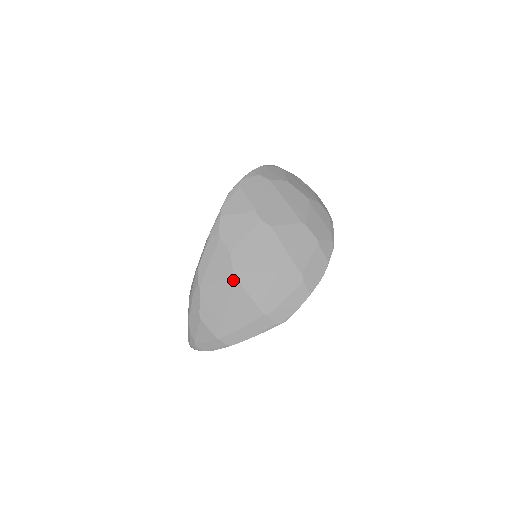
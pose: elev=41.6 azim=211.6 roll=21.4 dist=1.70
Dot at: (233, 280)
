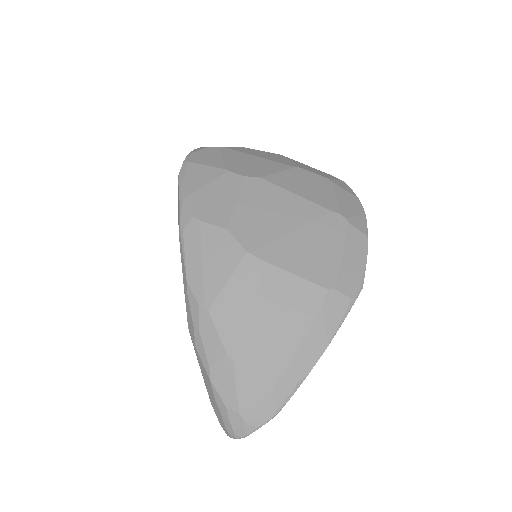
Dot at: (253, 263)
